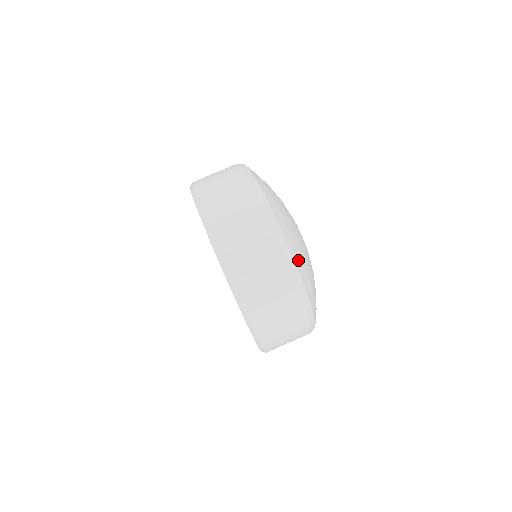
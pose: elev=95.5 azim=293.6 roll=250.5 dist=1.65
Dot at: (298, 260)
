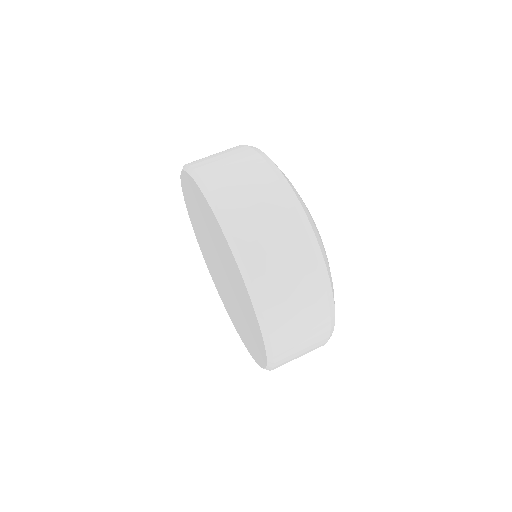
Dot at: (295, 192)
